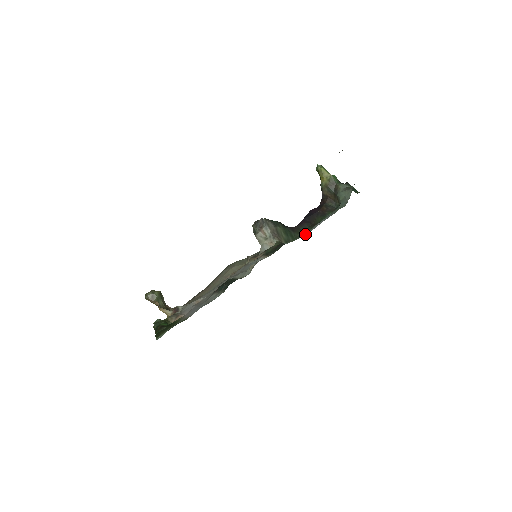
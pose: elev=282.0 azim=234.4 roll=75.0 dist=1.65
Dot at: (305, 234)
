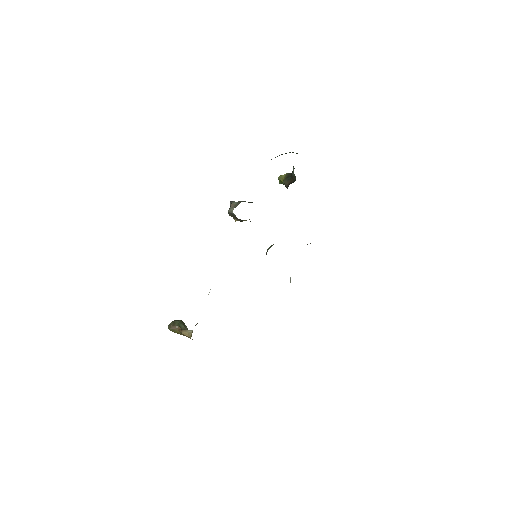
Dot at: occluded
